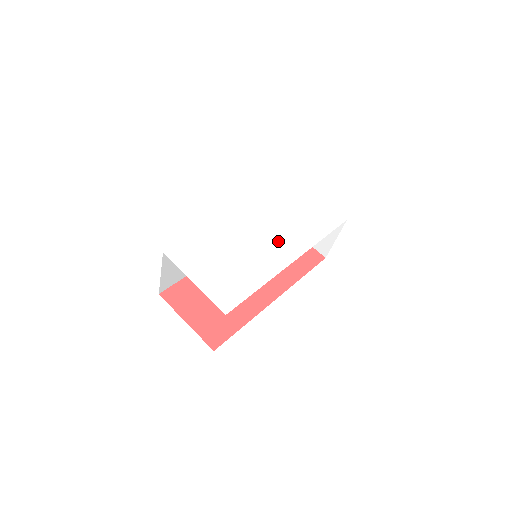
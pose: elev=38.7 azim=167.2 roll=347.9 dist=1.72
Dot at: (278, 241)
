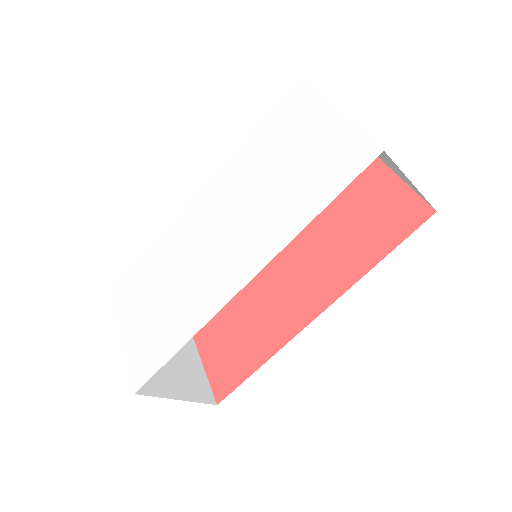
Dot at: (233, 245)
